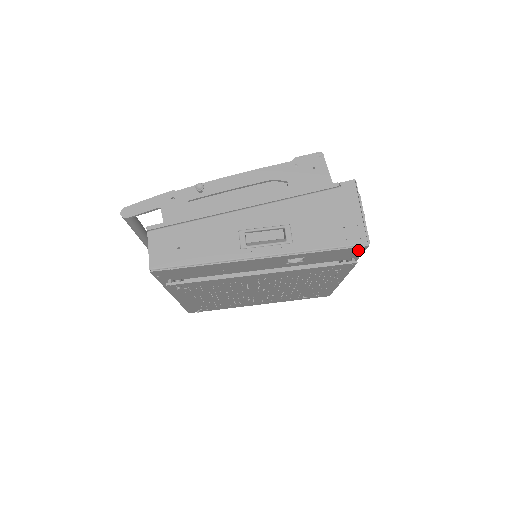
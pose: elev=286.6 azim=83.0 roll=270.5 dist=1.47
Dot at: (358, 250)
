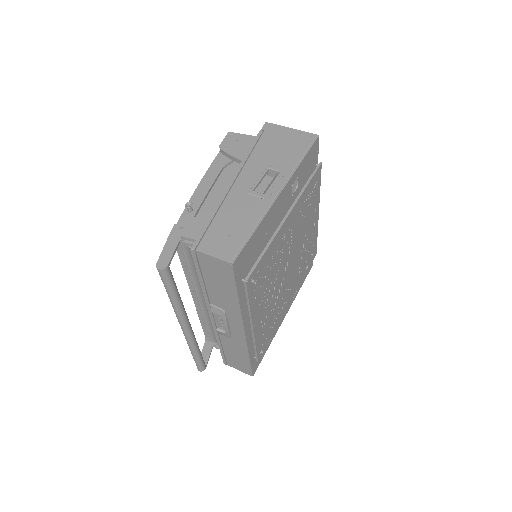
Dot at: (316, 147)
